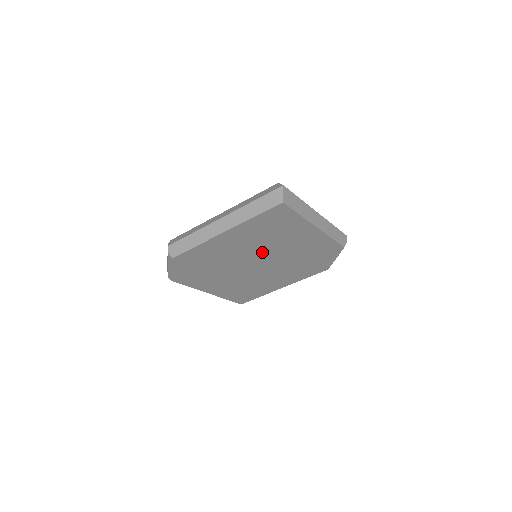
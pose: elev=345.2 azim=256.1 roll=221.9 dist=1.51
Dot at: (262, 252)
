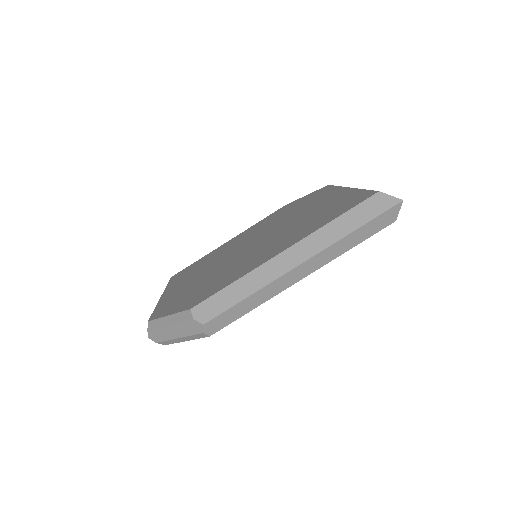
Dot at: occluded
